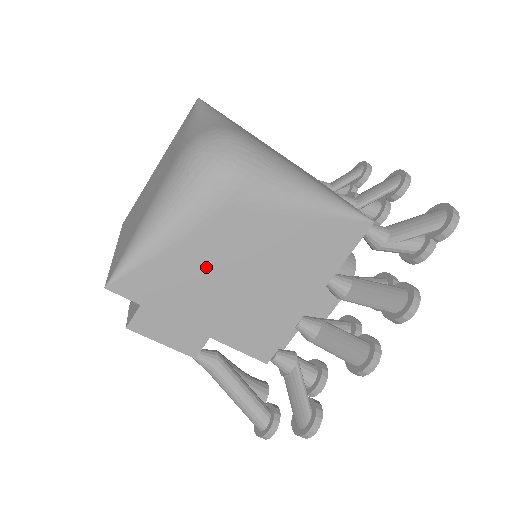
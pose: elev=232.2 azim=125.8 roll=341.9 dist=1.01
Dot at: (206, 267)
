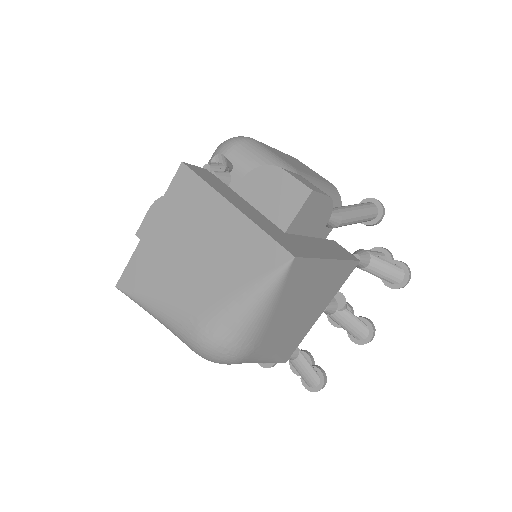
Dot at: occluded
